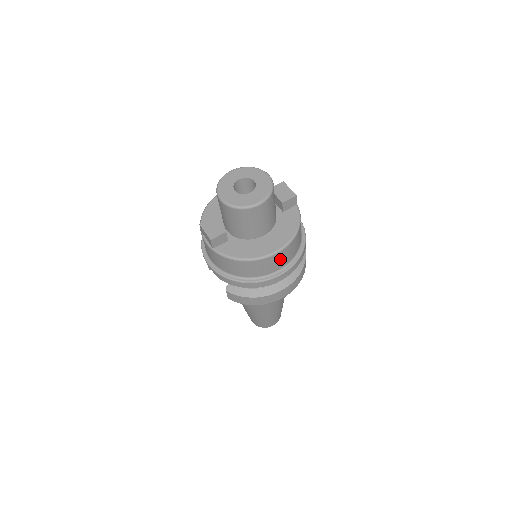
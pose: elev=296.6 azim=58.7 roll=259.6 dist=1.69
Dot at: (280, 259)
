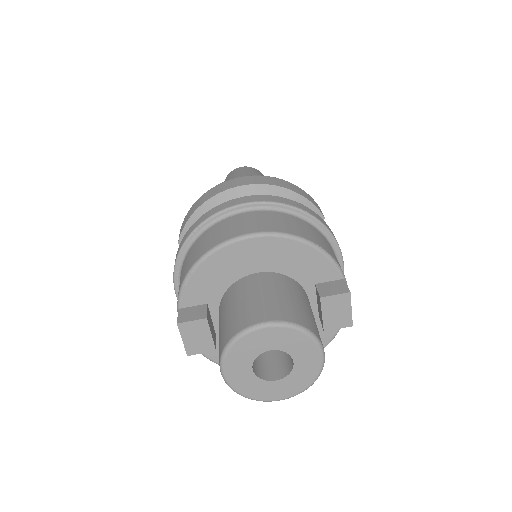
Dot at: occluded
